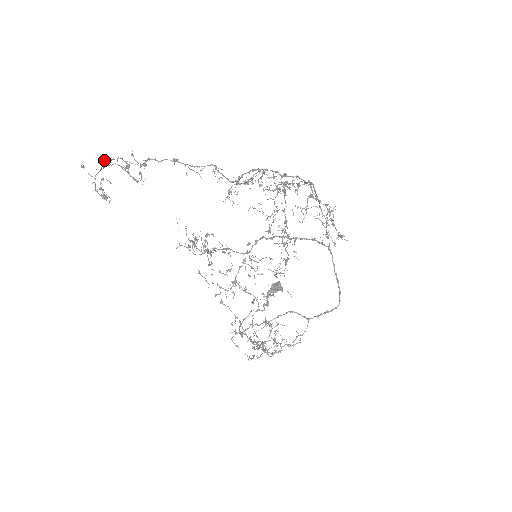
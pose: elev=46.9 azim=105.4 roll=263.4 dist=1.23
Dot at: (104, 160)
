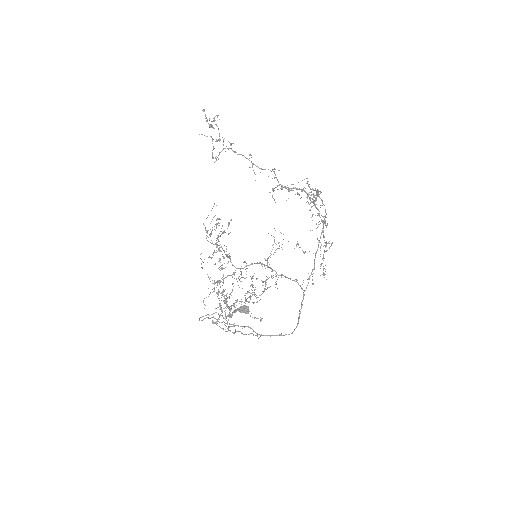
Dot at: occluded
